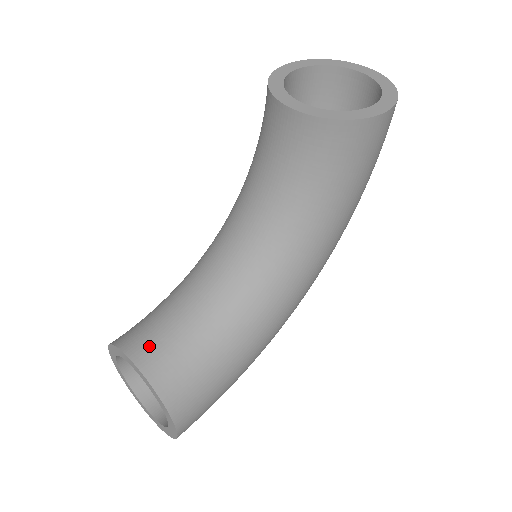
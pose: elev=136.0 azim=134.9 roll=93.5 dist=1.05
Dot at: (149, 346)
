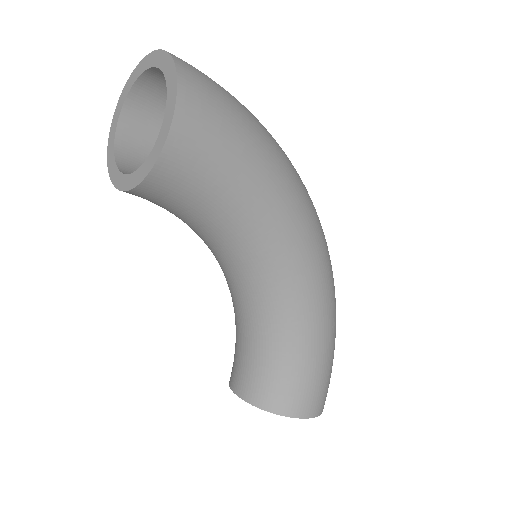
Dot at: (241, 378)
